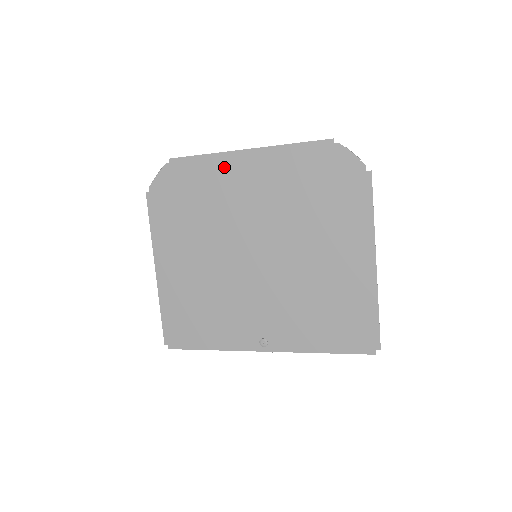
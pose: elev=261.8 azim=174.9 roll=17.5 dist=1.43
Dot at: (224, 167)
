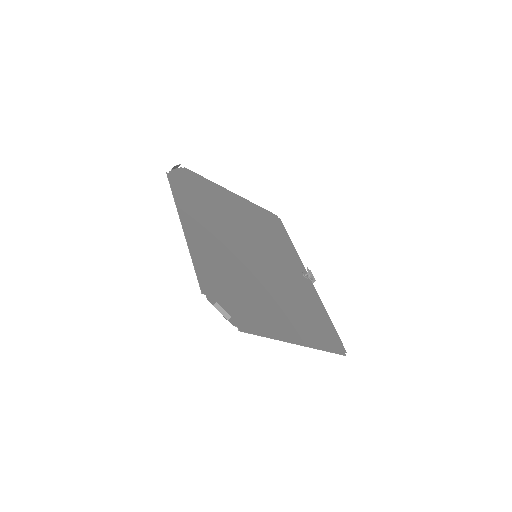
Dot at: (188, 214)
